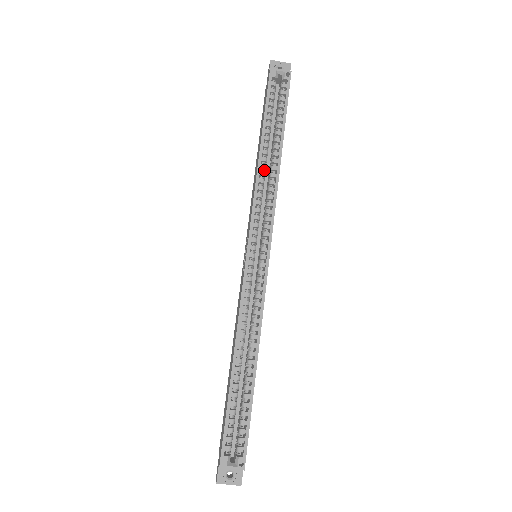
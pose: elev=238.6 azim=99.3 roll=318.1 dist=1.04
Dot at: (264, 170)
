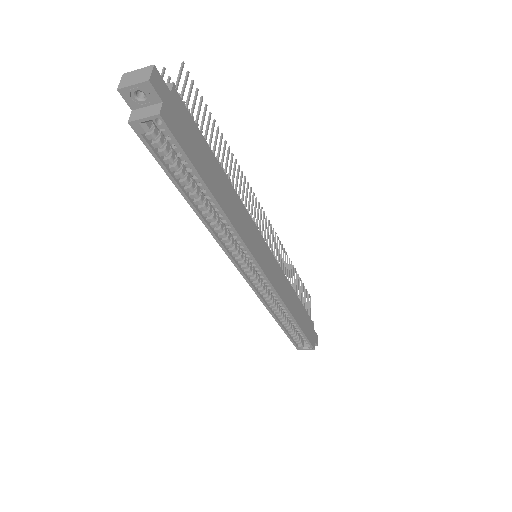
Dot at: (214, 218)
